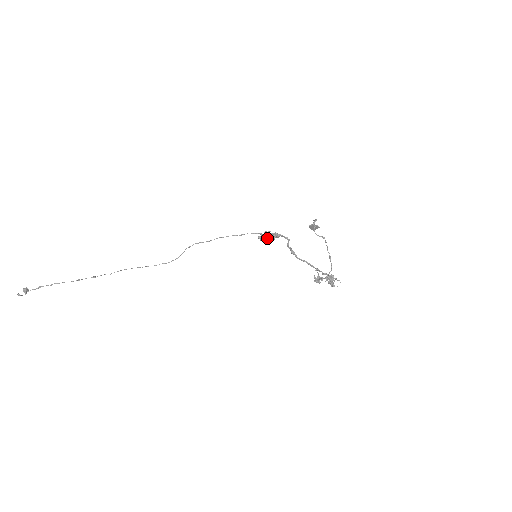
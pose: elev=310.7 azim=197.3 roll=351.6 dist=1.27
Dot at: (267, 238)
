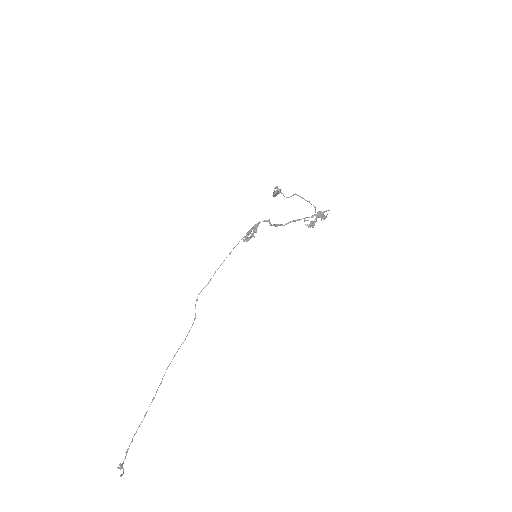
Dot at: (252, 236)
